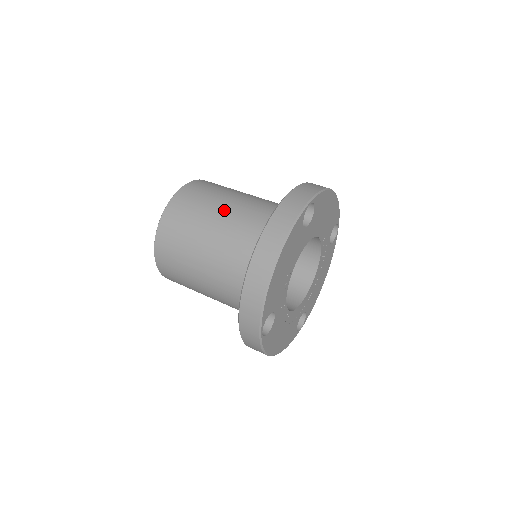
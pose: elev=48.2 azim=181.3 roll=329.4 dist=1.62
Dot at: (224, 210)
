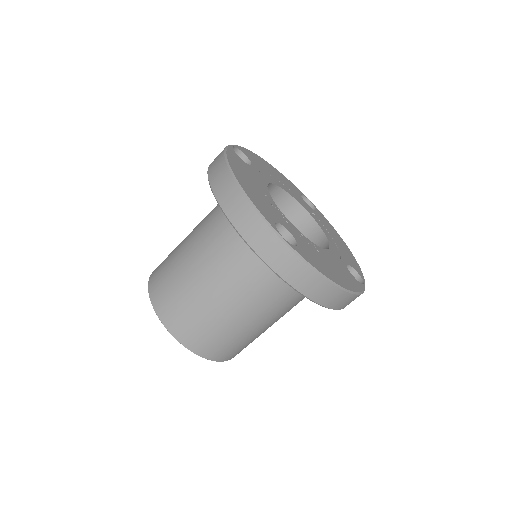
Dot at: (190, 233)
